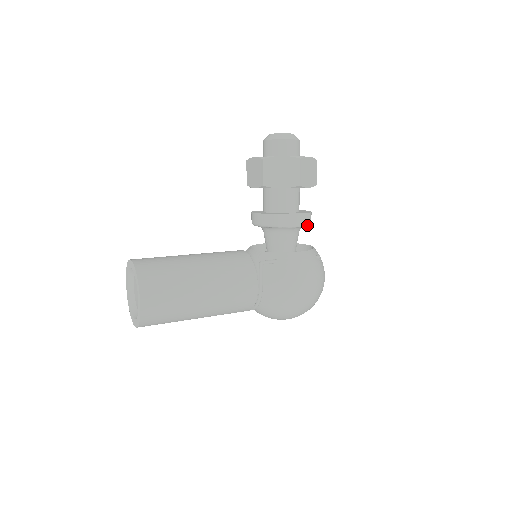
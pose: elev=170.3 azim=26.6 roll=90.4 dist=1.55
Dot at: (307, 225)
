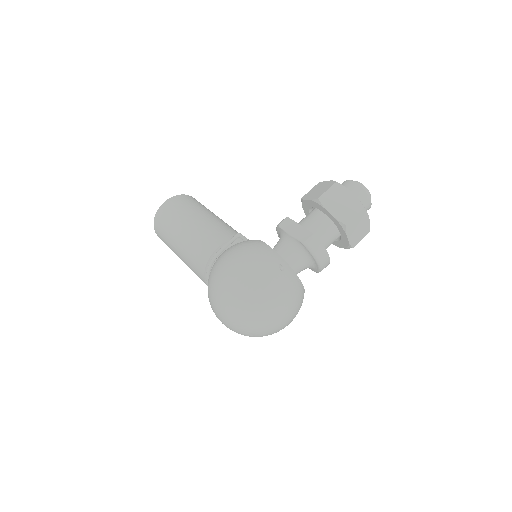
Dot at: (302, 242)
